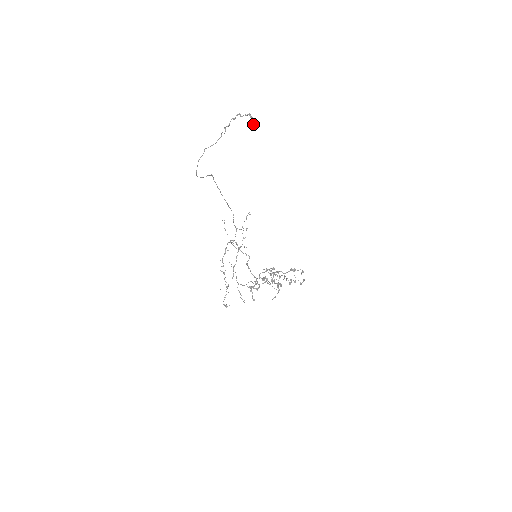
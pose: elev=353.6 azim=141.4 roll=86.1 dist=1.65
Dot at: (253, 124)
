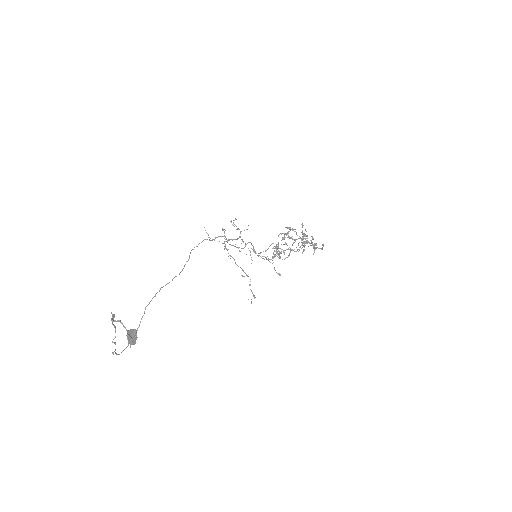
Dot at: (130, 343)
